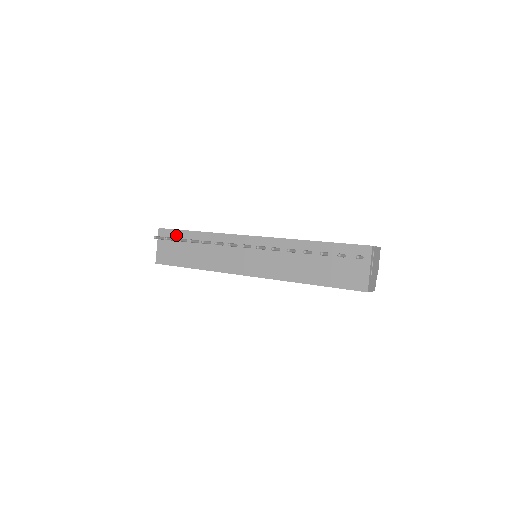
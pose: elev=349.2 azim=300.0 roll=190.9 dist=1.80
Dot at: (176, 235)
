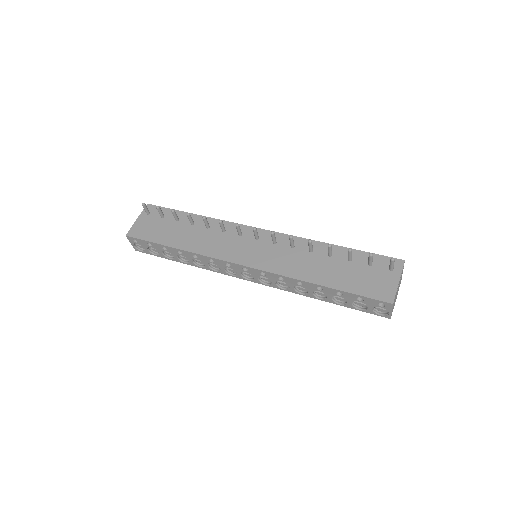
Dot at: (167, 213)
